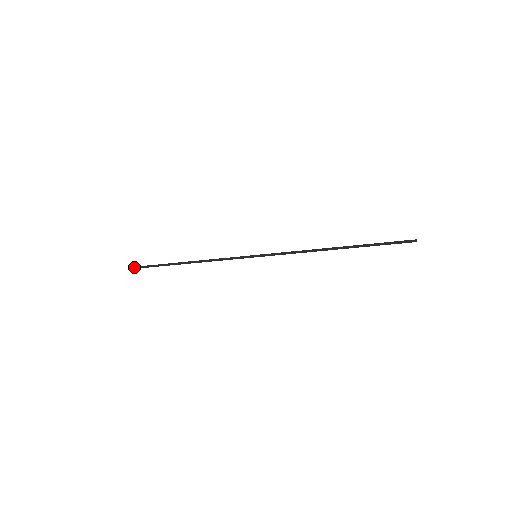
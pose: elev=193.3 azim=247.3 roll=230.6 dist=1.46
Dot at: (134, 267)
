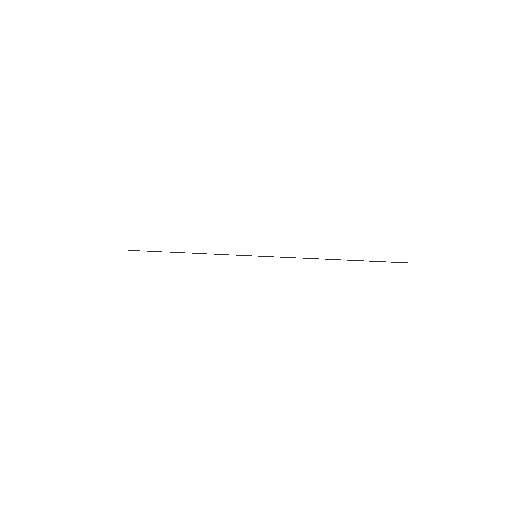
Dot at: (131, 250)
